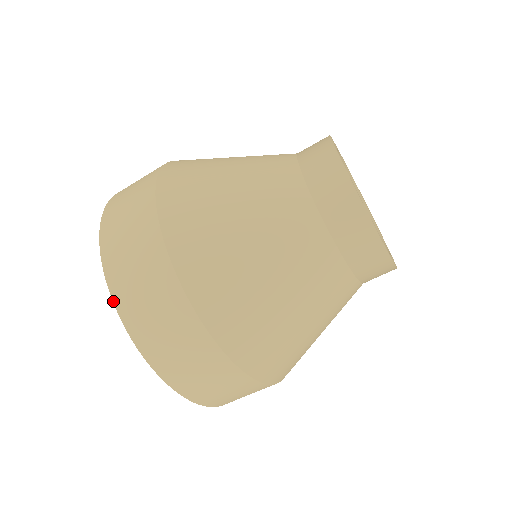
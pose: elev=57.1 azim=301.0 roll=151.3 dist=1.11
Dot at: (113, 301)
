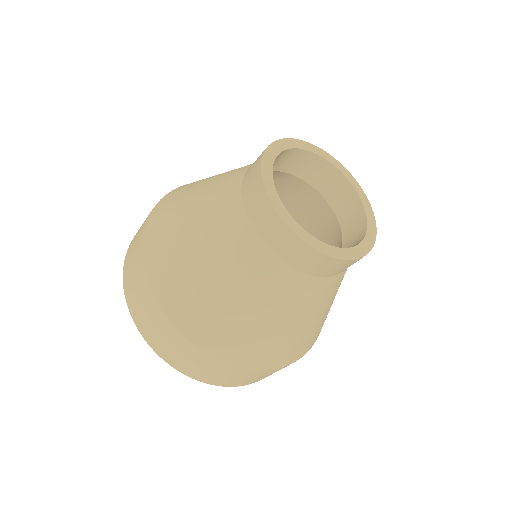
Dot at: (130, 312)
